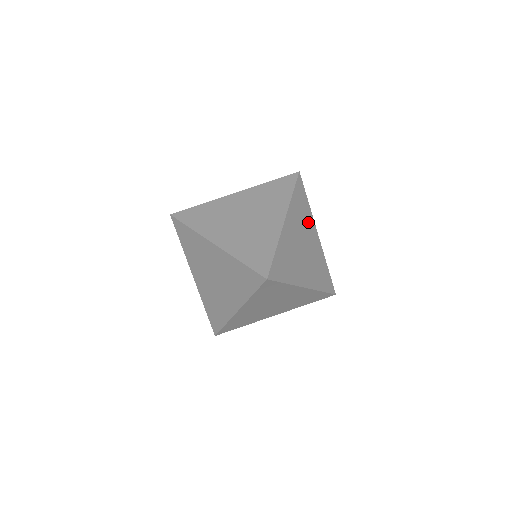
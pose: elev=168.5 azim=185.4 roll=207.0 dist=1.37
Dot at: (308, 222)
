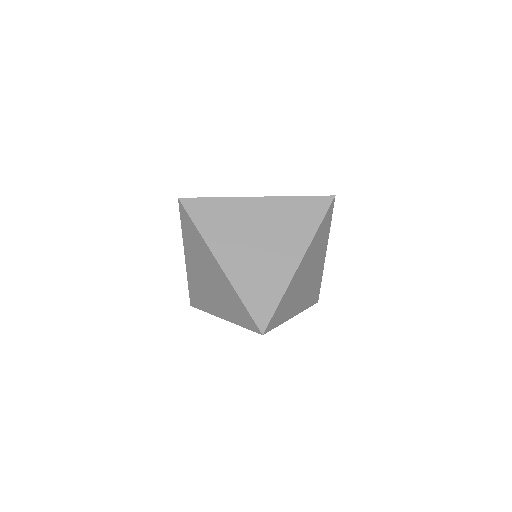
Dot at: (322, 247)
